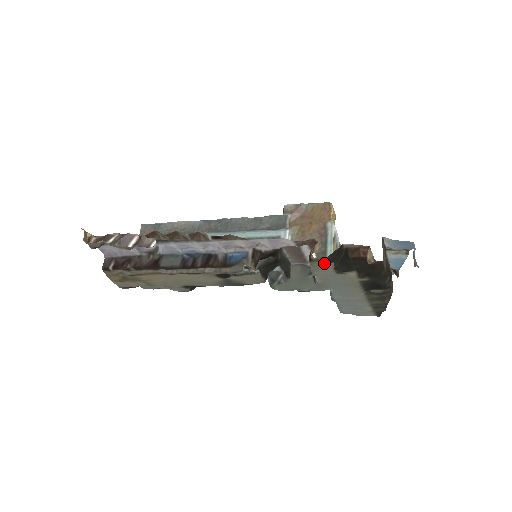
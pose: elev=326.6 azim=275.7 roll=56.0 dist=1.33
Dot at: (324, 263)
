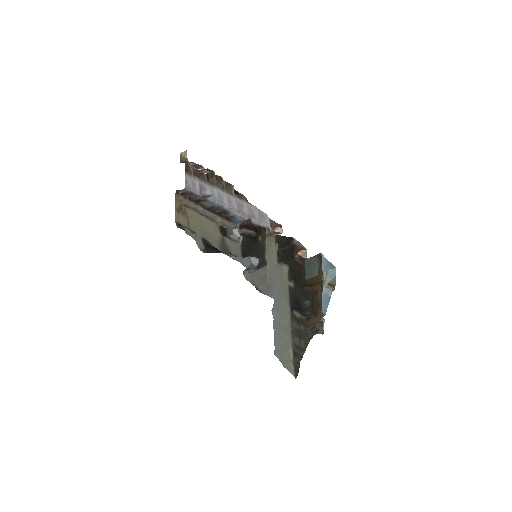
Dot at: (273, 241)
